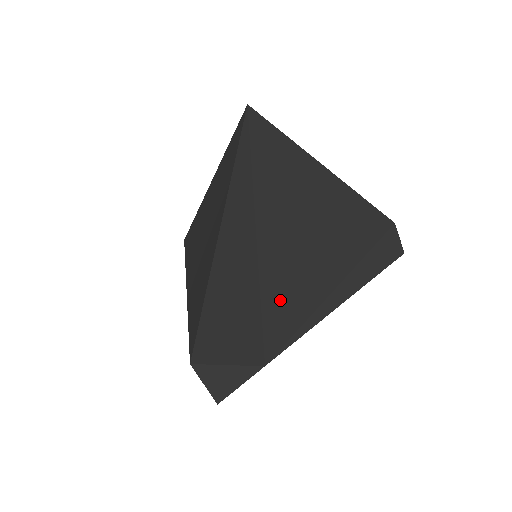
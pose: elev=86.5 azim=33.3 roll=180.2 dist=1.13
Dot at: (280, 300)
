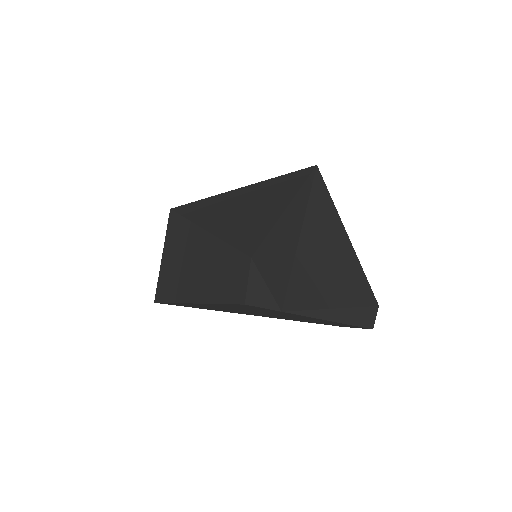
Dot at: (303, 283)
